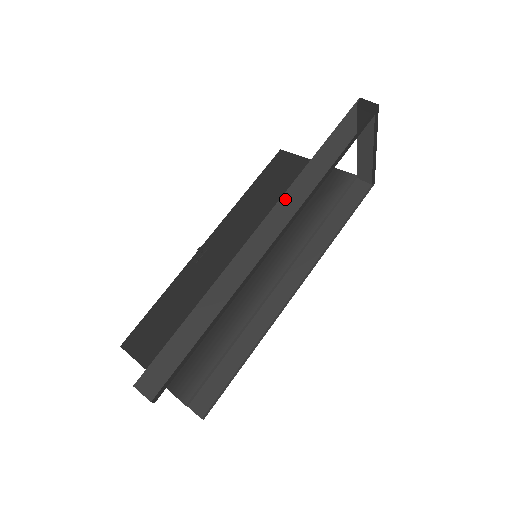
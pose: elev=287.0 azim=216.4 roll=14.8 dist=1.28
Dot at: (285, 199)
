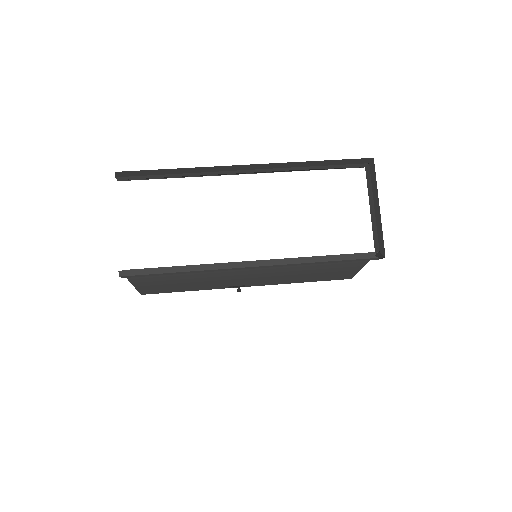
Dot at: occluded
